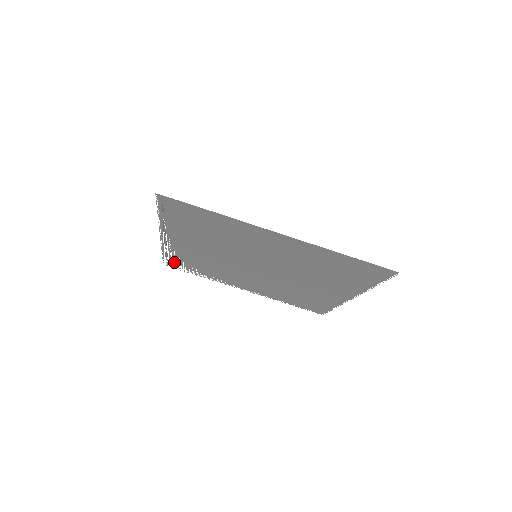
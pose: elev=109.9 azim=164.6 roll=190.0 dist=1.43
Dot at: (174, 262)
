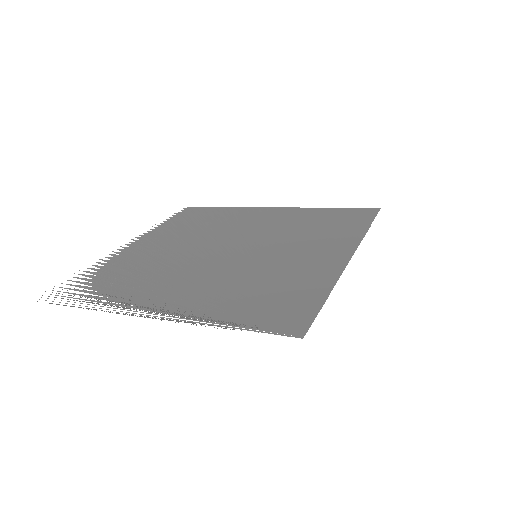
Dot at: (70, 295)
